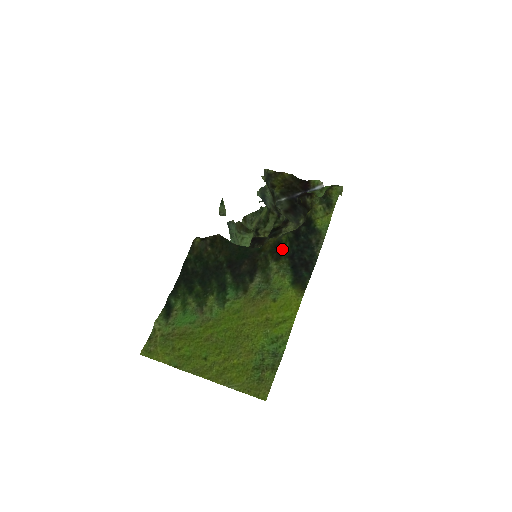
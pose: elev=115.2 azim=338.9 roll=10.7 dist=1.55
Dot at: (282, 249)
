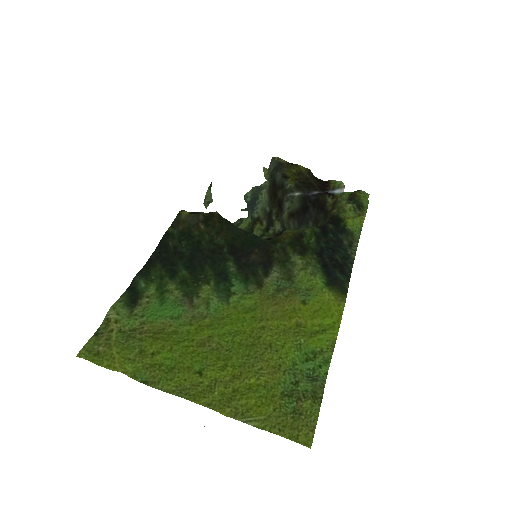
Dot at: (306, 244)
